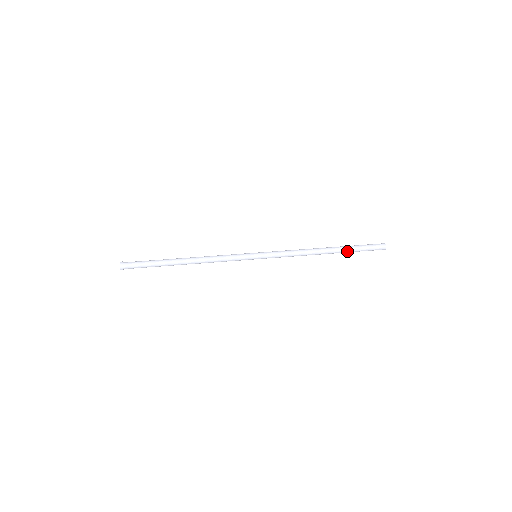
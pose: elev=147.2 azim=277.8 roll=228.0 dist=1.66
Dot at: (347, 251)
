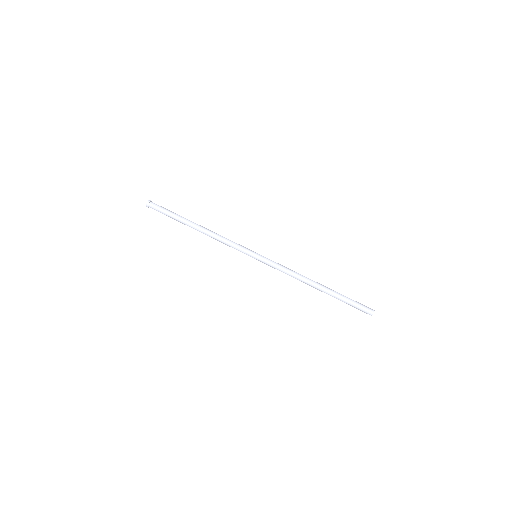
Dot at: occluded
